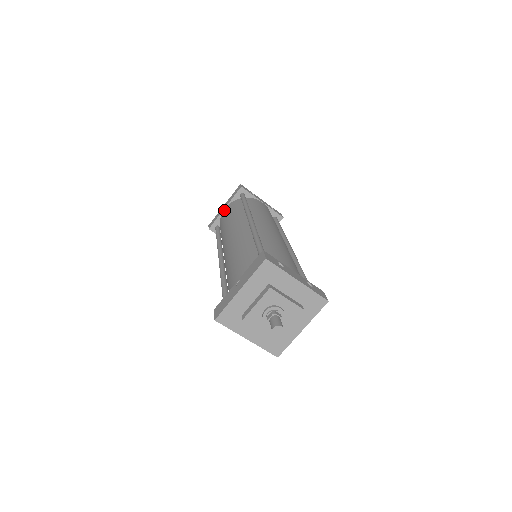
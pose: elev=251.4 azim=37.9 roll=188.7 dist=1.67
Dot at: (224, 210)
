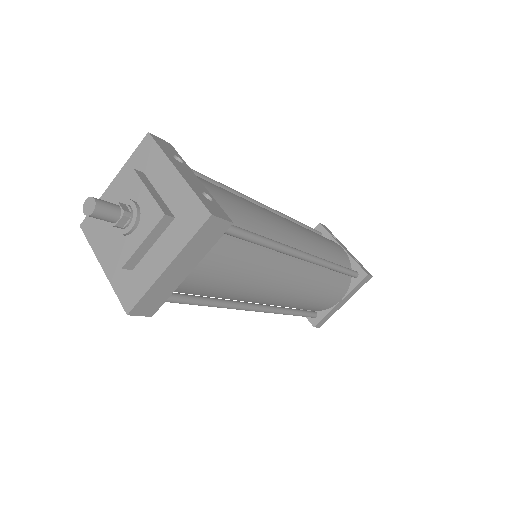
Dot at: occluded
